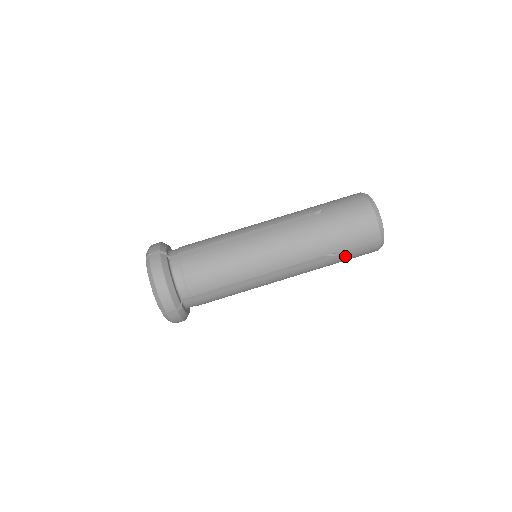
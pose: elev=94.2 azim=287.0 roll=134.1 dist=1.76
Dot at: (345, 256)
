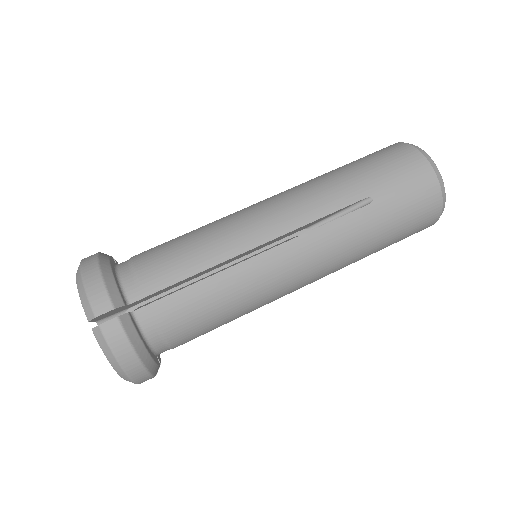
Dot at: (389, 205)
